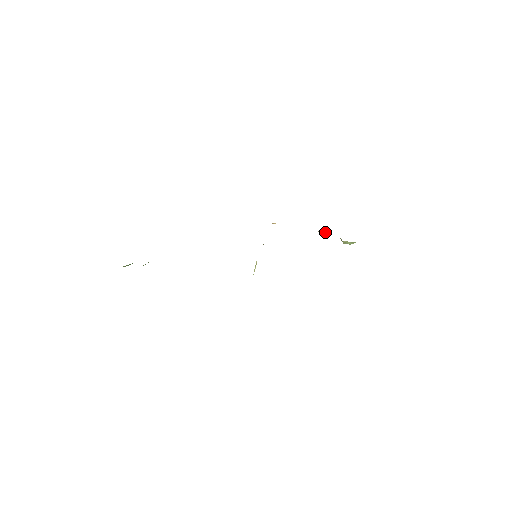
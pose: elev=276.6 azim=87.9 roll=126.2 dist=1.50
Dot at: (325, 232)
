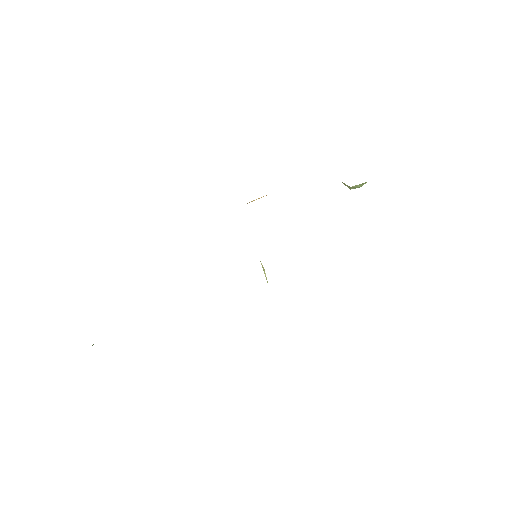
Dot at: occluded
